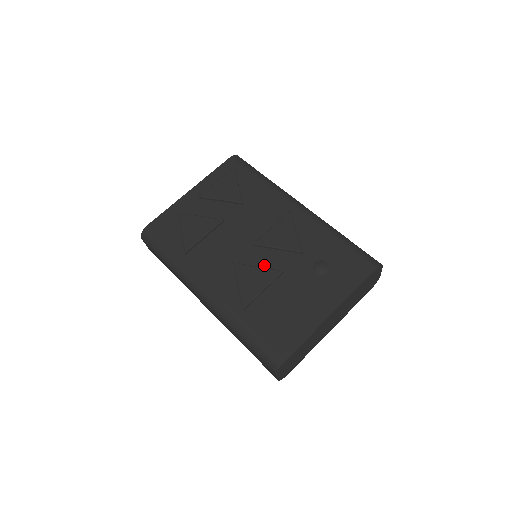
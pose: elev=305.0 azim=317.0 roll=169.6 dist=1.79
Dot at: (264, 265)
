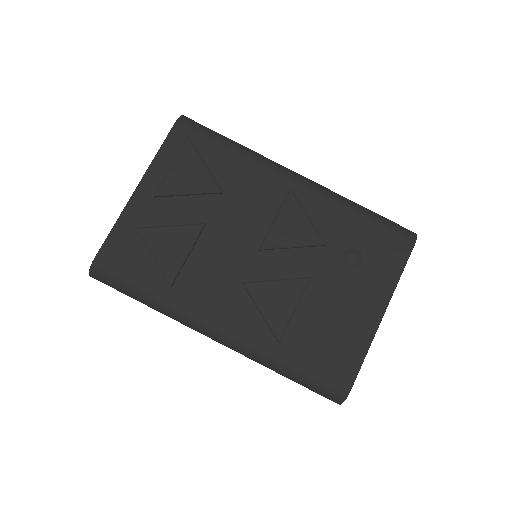
Dot at: (282, 274)
